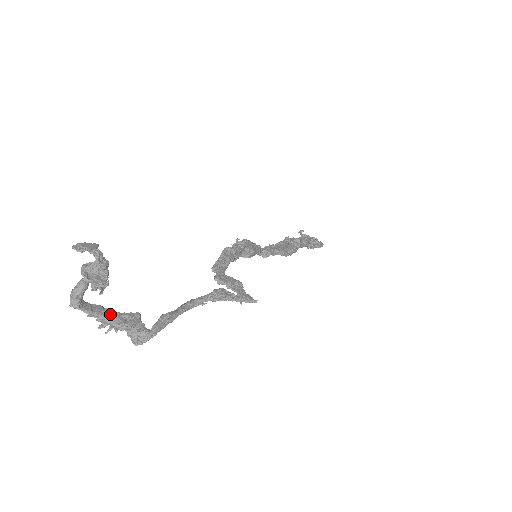
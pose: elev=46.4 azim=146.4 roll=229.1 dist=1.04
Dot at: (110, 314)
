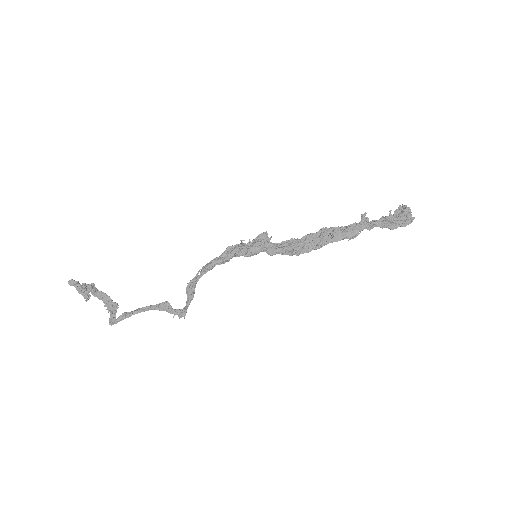
Dot at: (109, 301)
